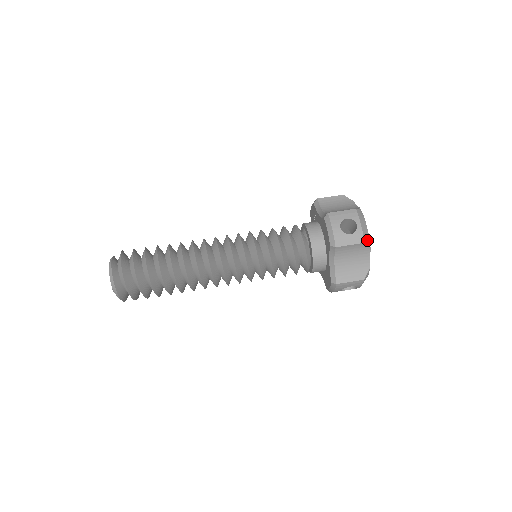
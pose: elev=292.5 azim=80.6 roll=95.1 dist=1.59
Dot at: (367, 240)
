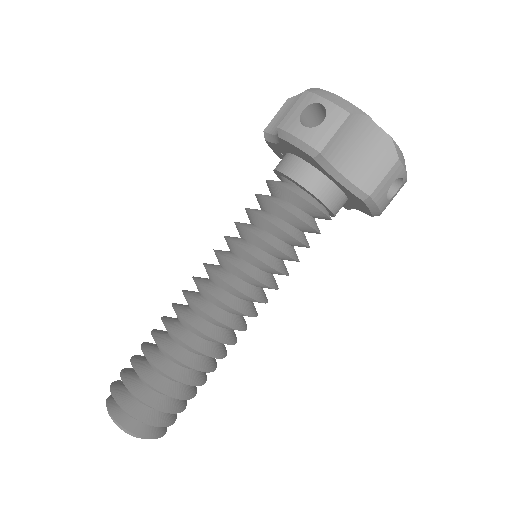
Dot at: (352, 109)
